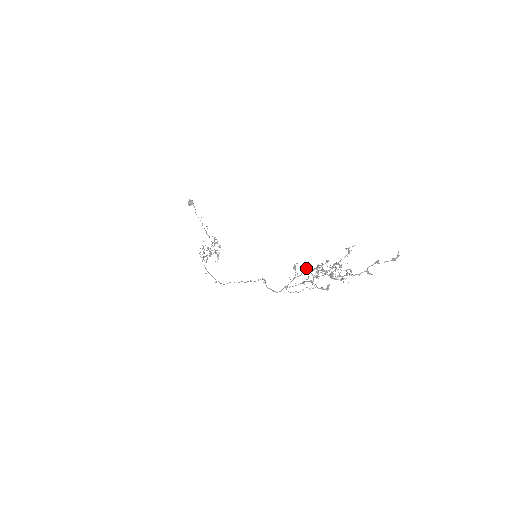
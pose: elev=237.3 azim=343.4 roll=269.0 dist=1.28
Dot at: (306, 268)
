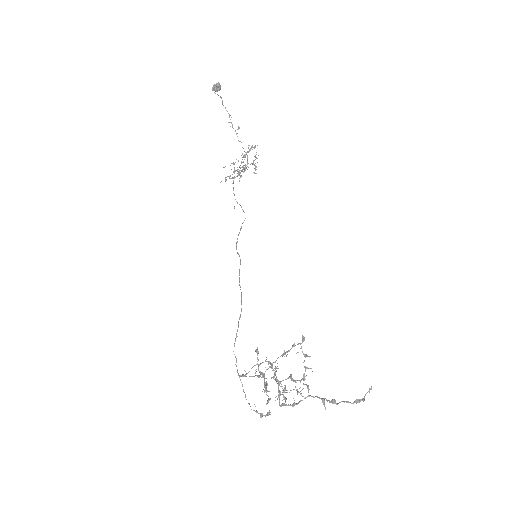
Dot at: (259, 372)
